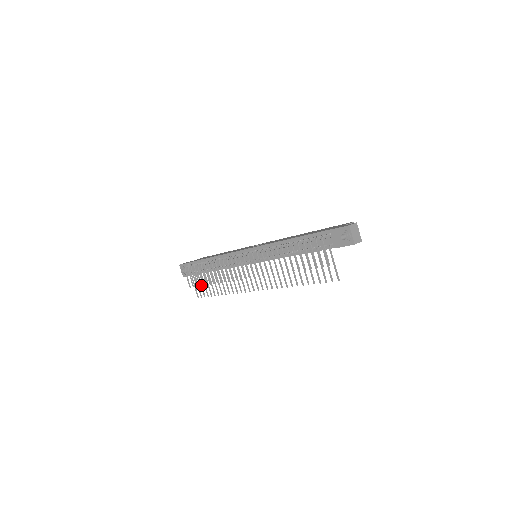
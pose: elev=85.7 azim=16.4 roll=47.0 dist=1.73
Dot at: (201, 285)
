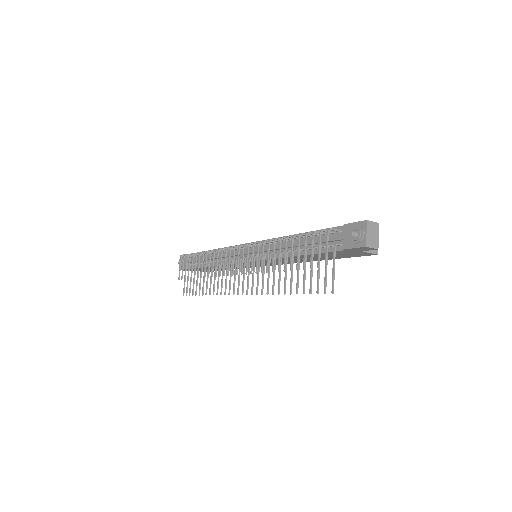
Dot at: (191, 280)
